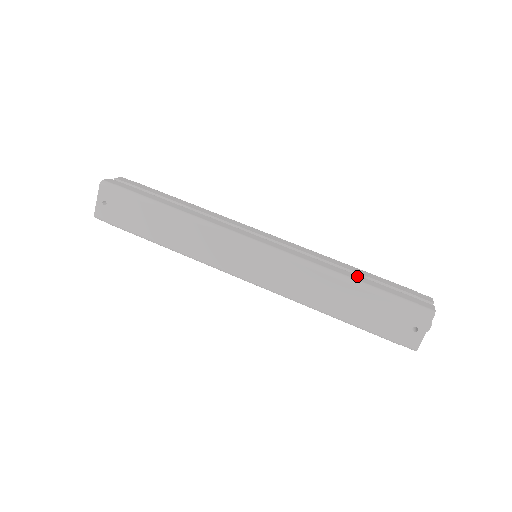
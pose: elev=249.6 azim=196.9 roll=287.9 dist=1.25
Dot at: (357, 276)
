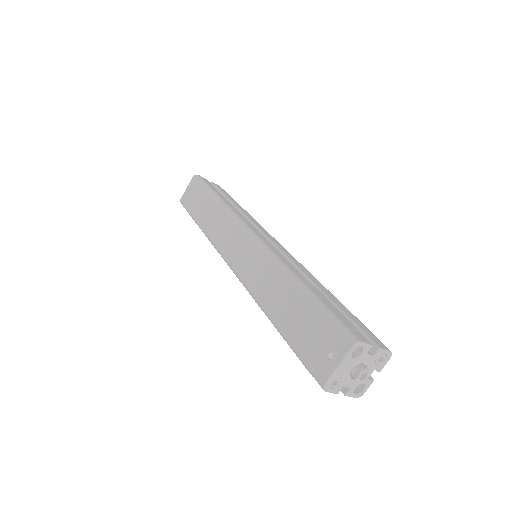
Dot at: (313, 287)
